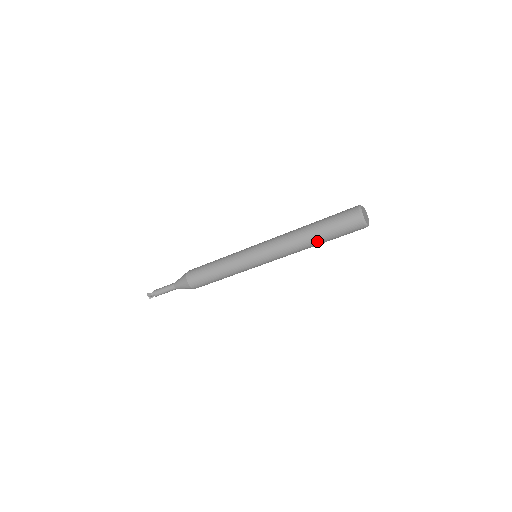
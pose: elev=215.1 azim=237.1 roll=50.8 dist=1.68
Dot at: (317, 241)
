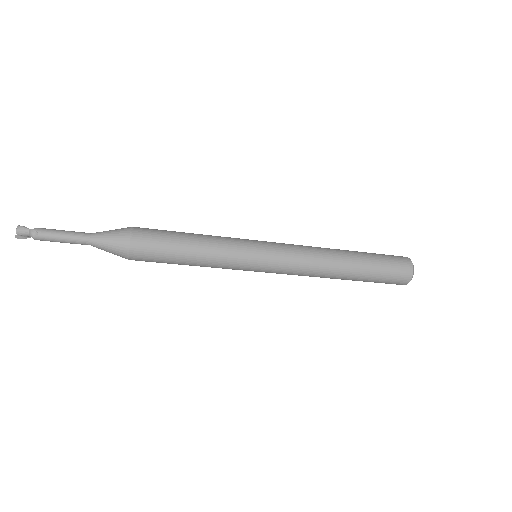
Dot at: (353, 272)
